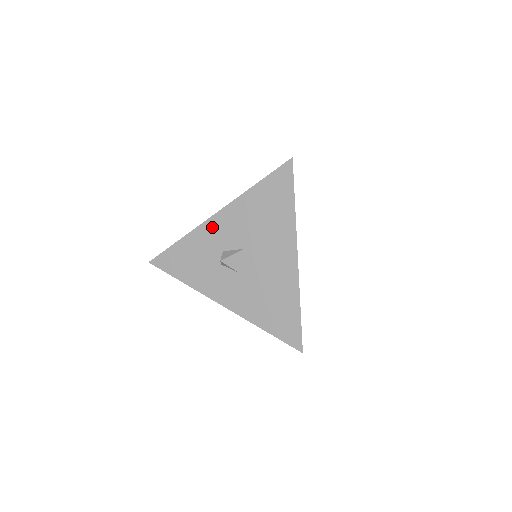
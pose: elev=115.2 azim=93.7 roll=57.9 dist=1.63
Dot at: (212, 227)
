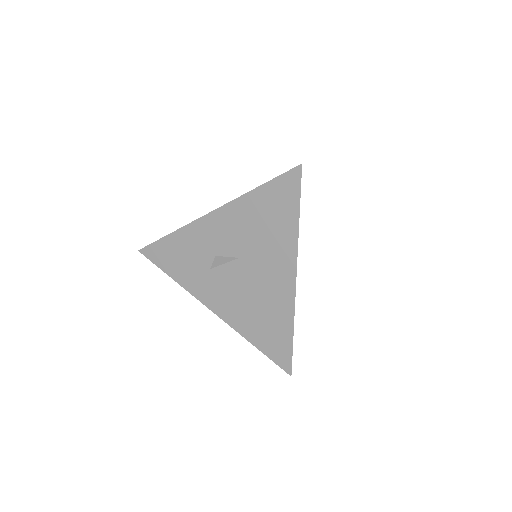
Dot at: (205, 227)
